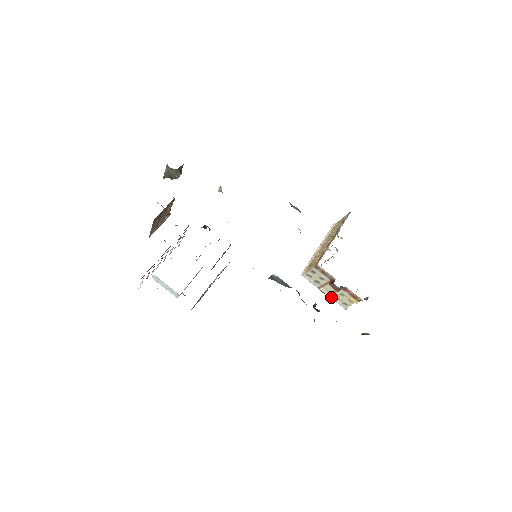
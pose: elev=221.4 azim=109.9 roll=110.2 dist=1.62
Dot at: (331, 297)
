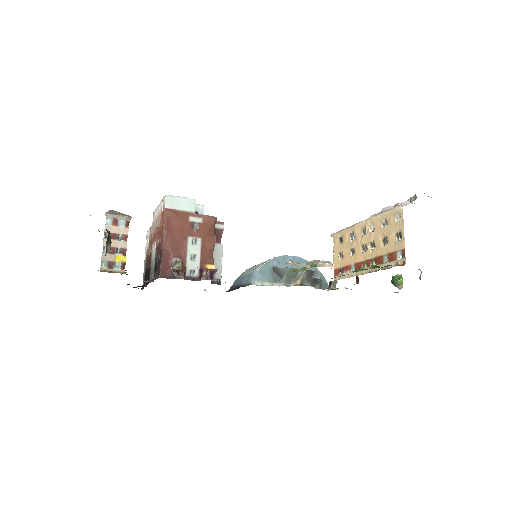
Dot at: occluded
